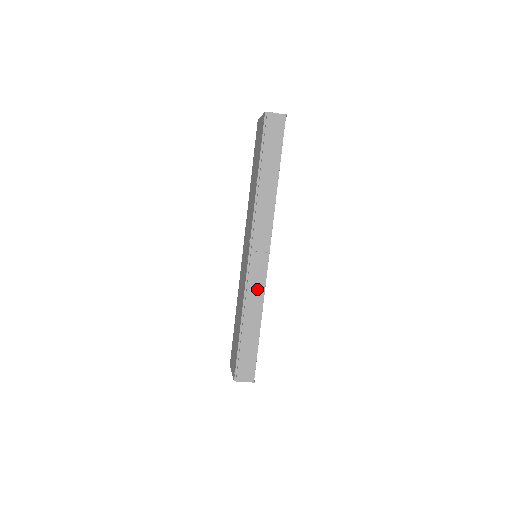
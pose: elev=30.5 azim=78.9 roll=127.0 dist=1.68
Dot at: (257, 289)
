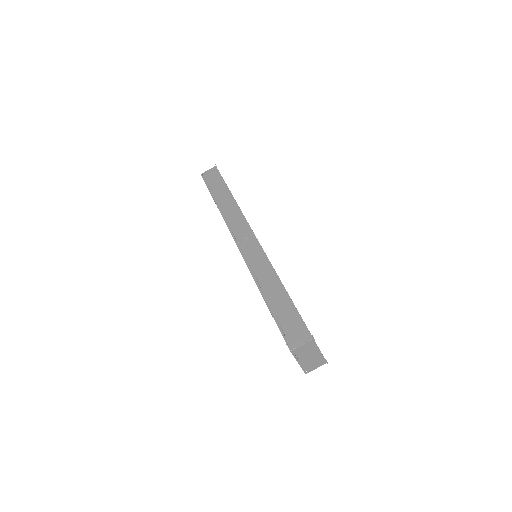
Dot at: (260, 262)
